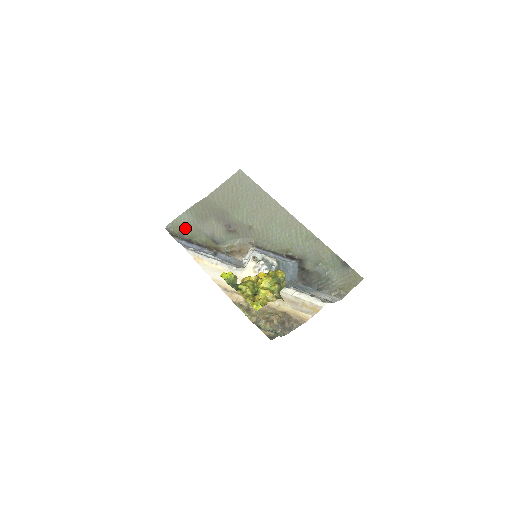
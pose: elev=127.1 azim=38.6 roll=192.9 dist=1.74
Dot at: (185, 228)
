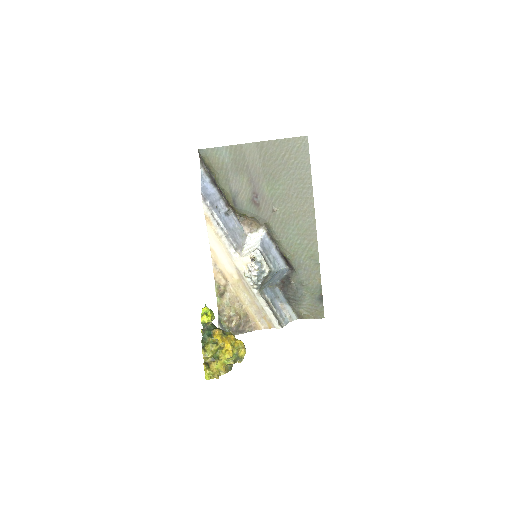
Dot at: (216, 167)
